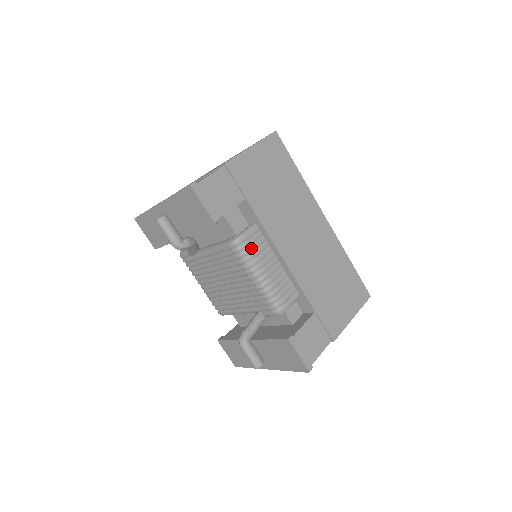
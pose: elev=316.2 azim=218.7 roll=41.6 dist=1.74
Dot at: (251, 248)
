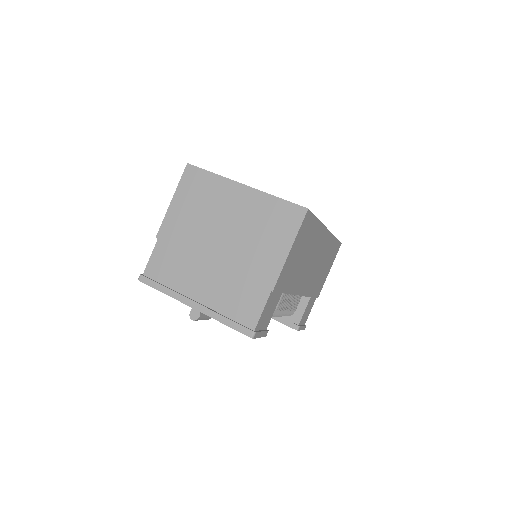
Dot at: (280, 310)
